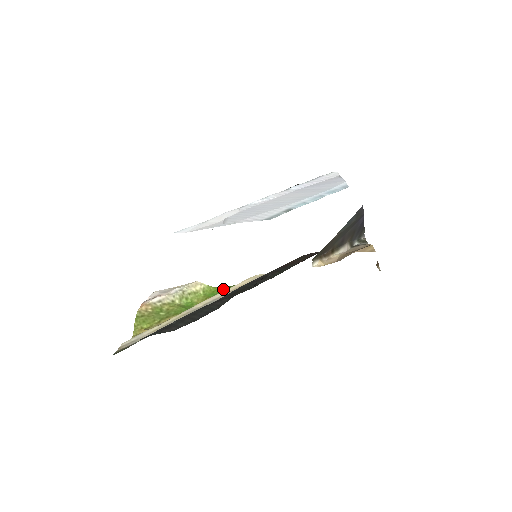
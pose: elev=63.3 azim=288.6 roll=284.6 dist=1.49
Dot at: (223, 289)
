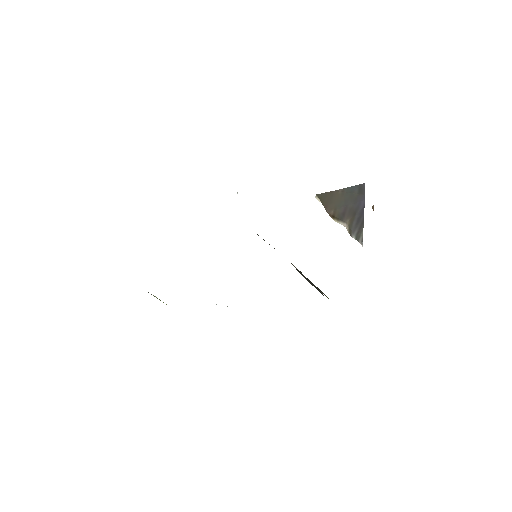
Dot at: occluded
